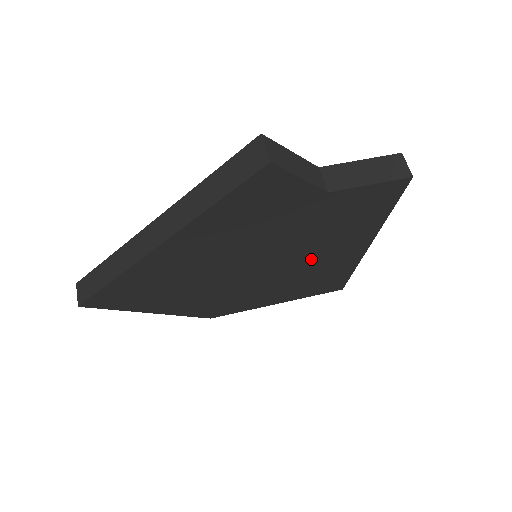
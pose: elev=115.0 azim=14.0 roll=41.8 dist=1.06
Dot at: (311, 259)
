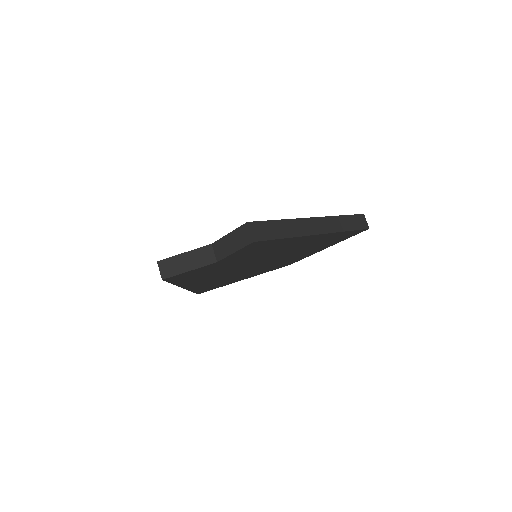
Dot at: (288, 250)
